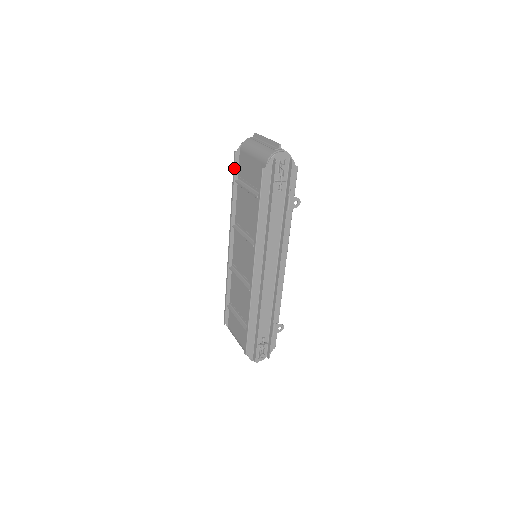
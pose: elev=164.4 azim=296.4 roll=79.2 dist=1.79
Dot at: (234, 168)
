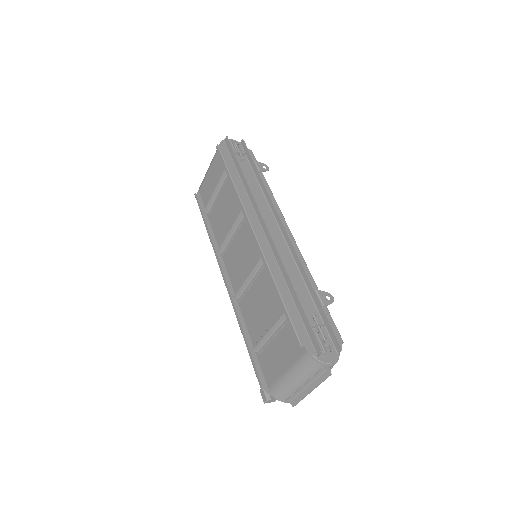
Dot at: (199, 204)
